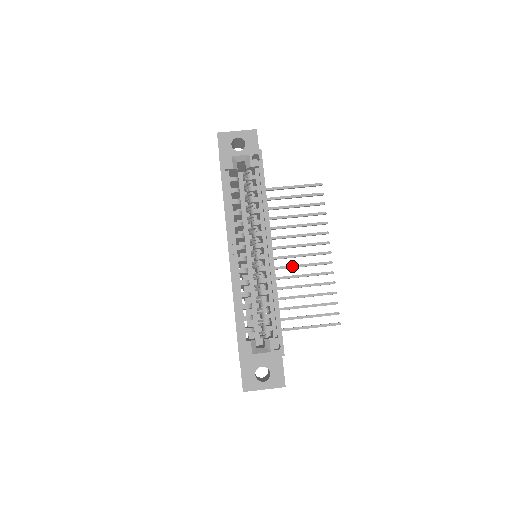
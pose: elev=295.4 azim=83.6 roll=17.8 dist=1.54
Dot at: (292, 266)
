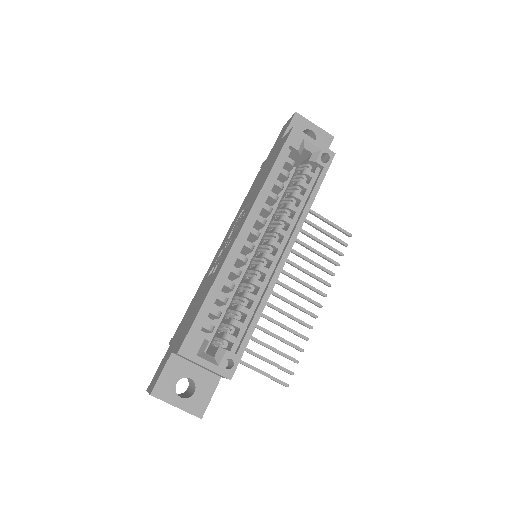
Dot at: (277, 294)
